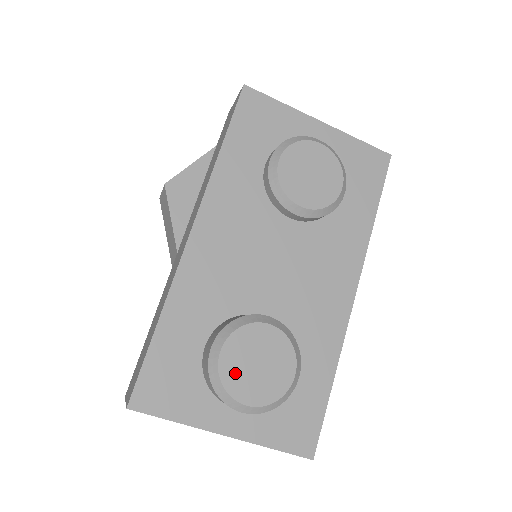
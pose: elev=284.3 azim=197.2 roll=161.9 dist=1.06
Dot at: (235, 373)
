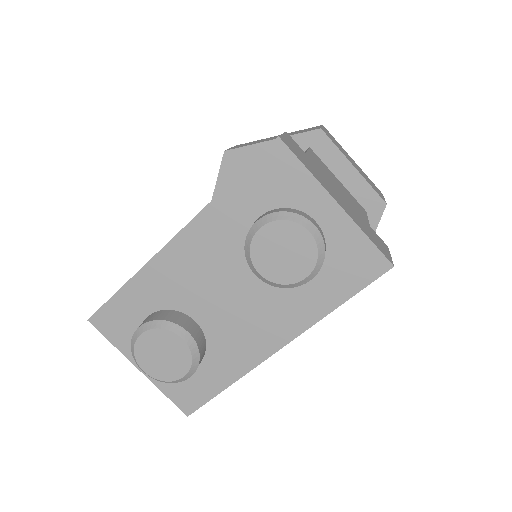
Dot at: (145, 351)
